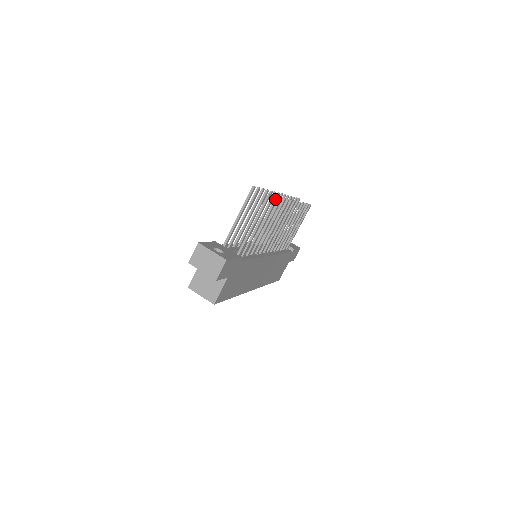
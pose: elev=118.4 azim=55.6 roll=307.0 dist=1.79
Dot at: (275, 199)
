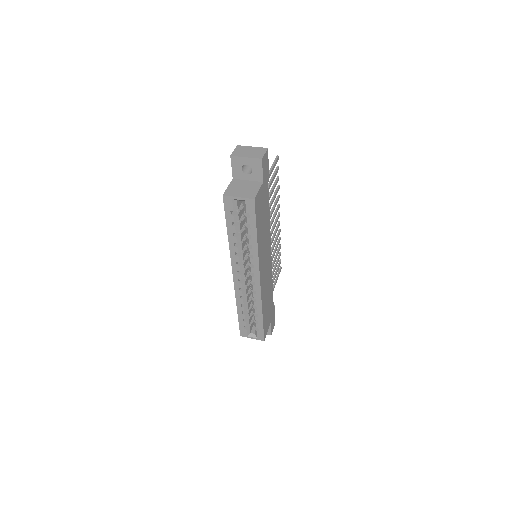
Dot at: (277, 177)
